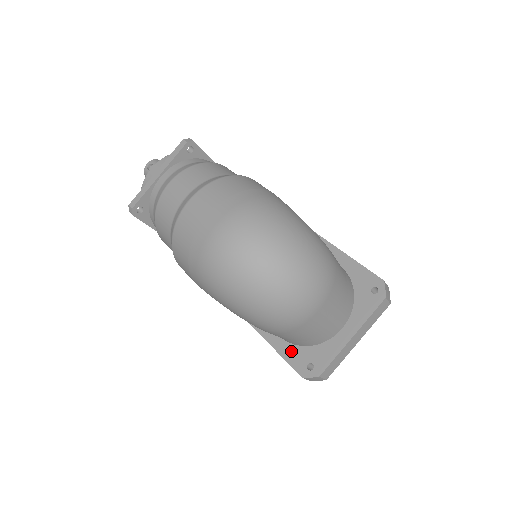
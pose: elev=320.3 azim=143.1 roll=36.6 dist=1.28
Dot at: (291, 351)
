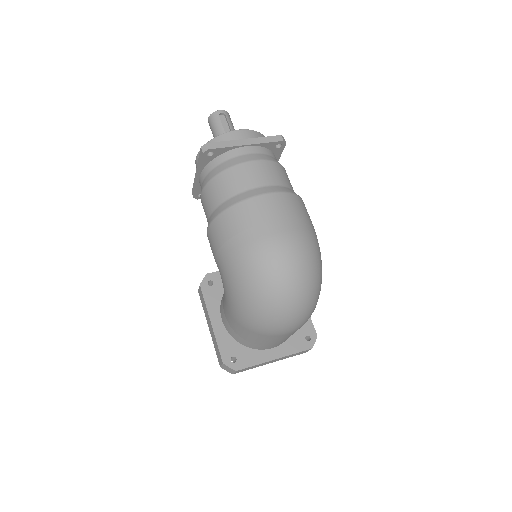
Dot at: (225, 338)
